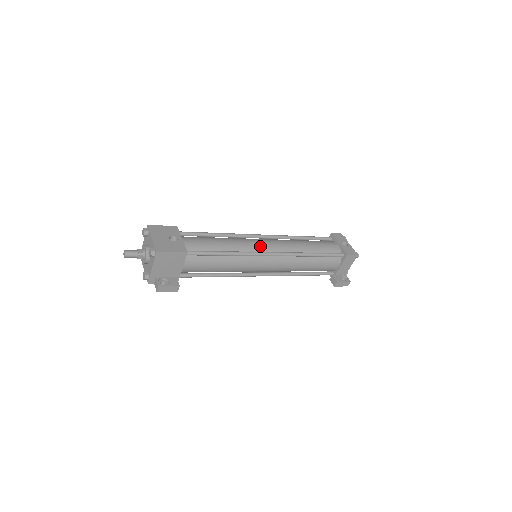
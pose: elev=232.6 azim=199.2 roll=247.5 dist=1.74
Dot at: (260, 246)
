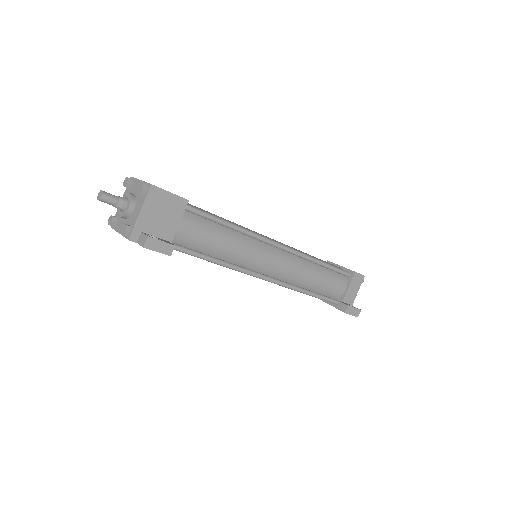
Dot at: (264, 236)
